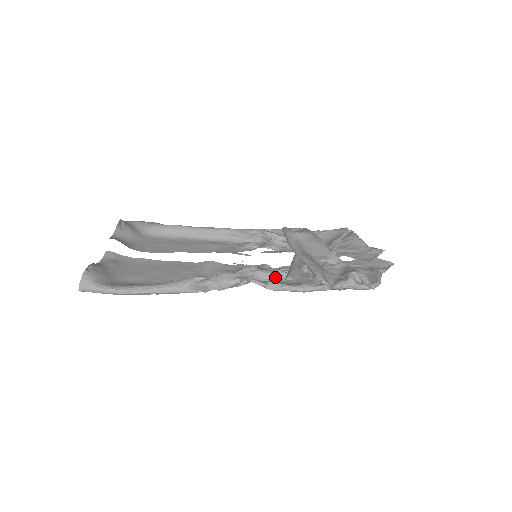
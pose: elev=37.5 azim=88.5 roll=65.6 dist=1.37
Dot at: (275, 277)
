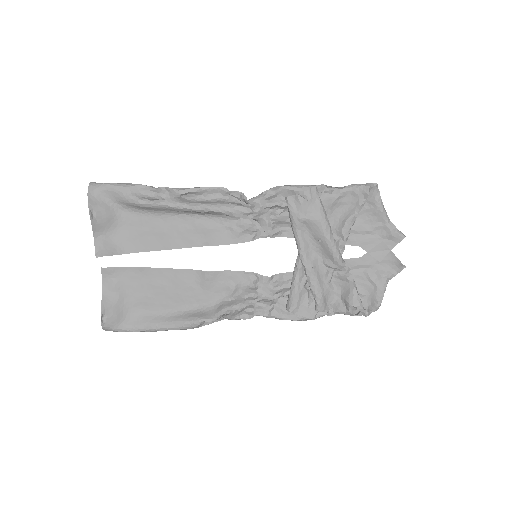
Dot at: (277, 297)
